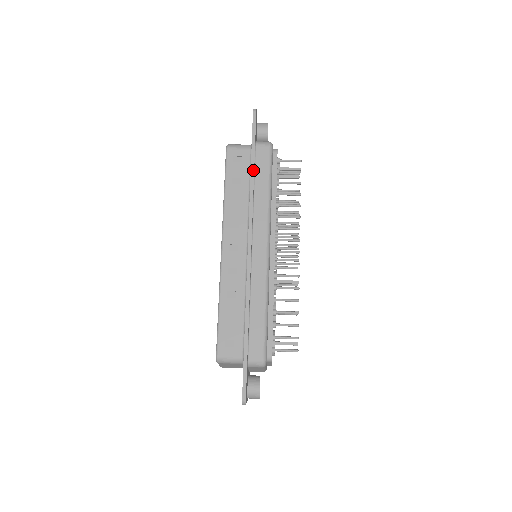
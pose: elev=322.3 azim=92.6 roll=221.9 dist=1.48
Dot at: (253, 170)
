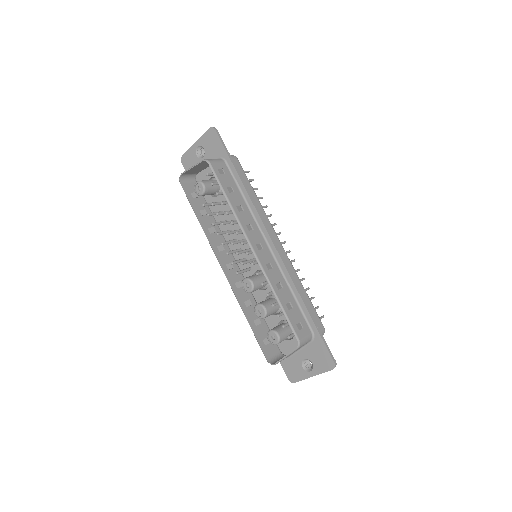
Dot at: (241, 178)
